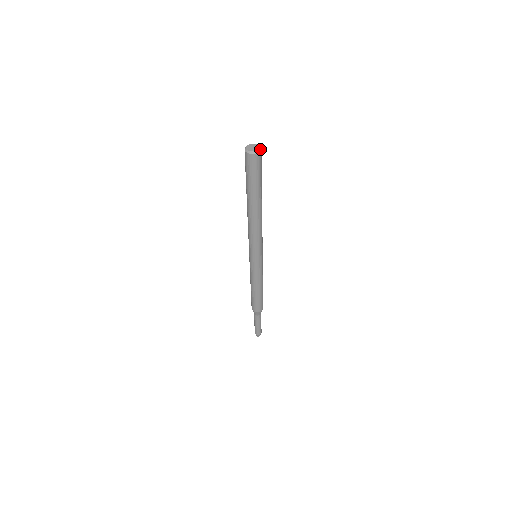
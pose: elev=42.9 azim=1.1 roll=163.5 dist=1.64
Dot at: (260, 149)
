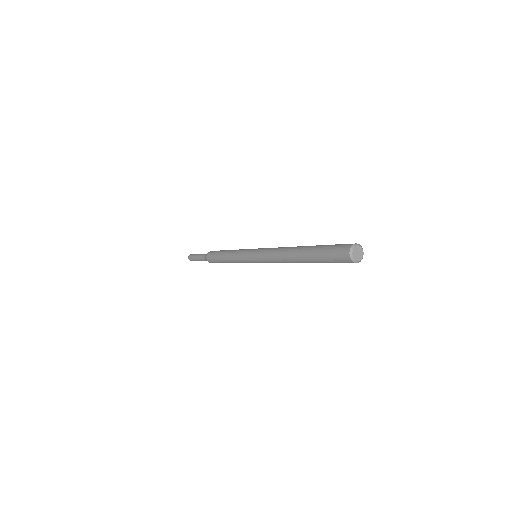
Dot at: (362, 248)
